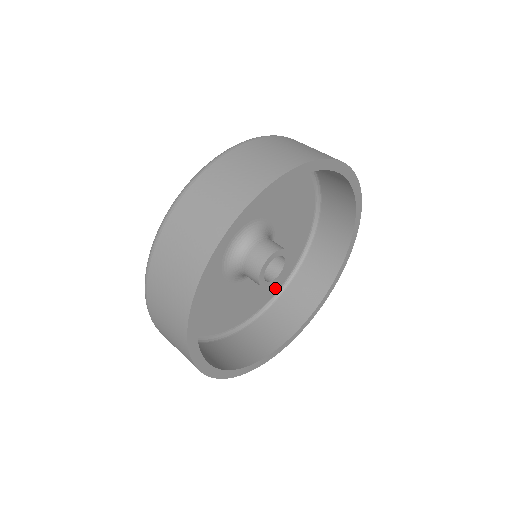
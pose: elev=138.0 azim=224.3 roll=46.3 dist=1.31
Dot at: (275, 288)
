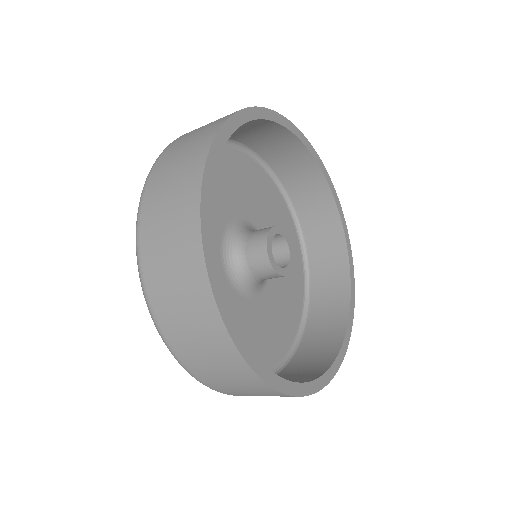
Dot at: (273, 358)
